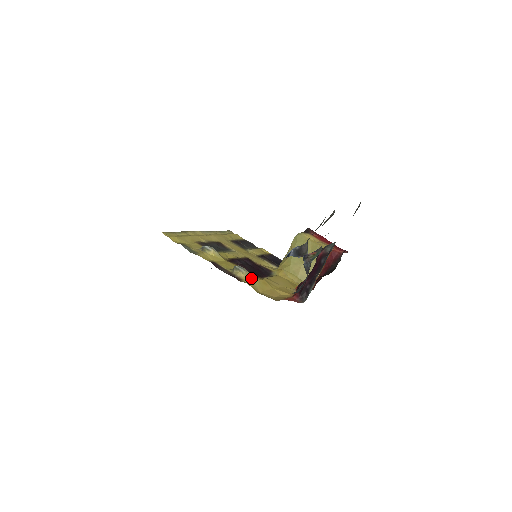
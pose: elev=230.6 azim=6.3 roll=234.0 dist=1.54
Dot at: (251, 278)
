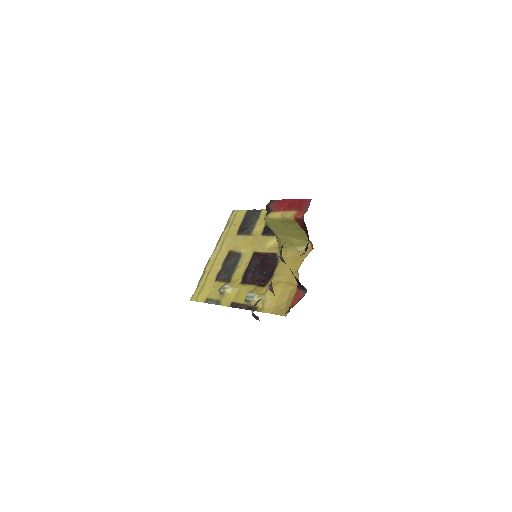
Dot at: (261, 299)
